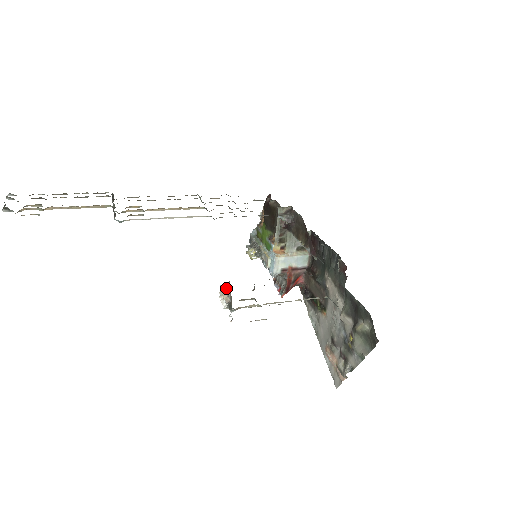
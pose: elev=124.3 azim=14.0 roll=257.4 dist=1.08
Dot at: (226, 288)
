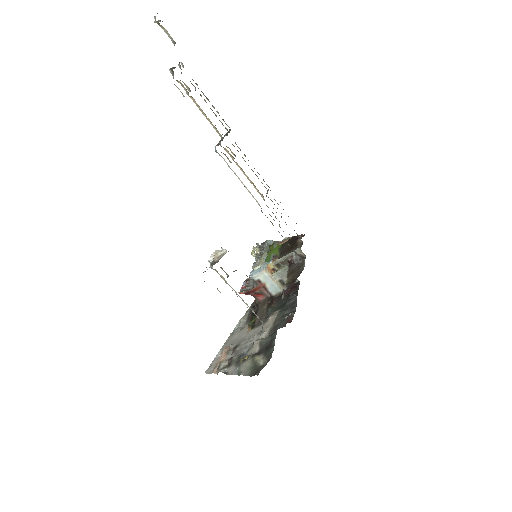
Dot at: (222, 252)
